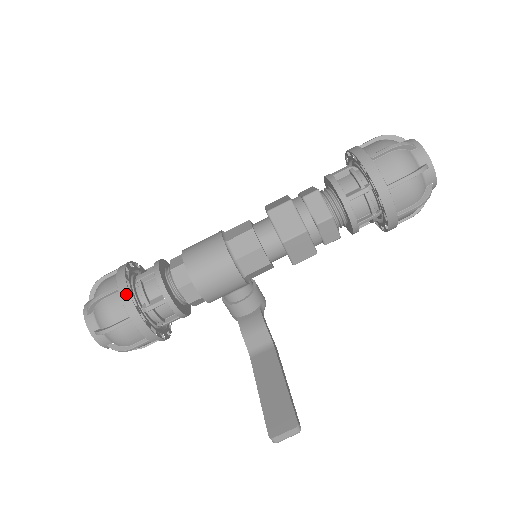
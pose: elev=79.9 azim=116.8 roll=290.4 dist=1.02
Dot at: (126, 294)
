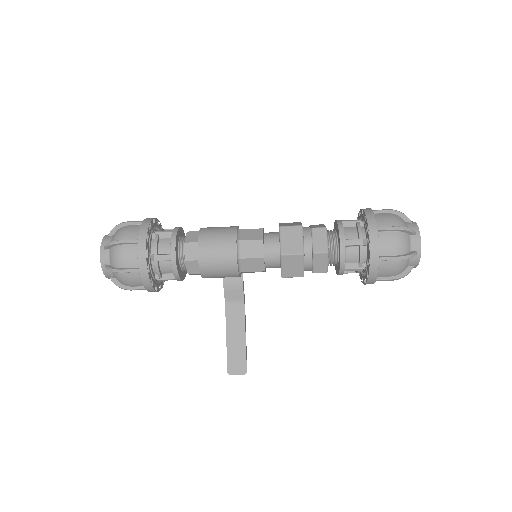
Dot at: (147, 279)
